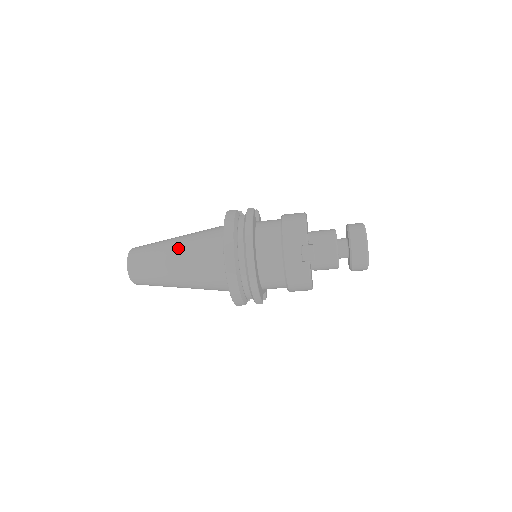
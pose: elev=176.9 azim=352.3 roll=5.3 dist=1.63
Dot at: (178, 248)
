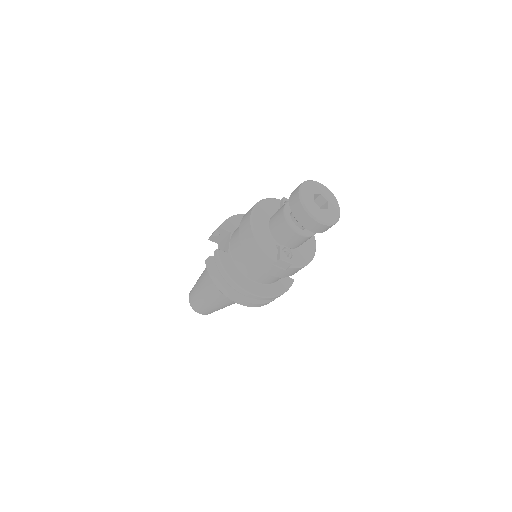
Dot at: (209, 297)
